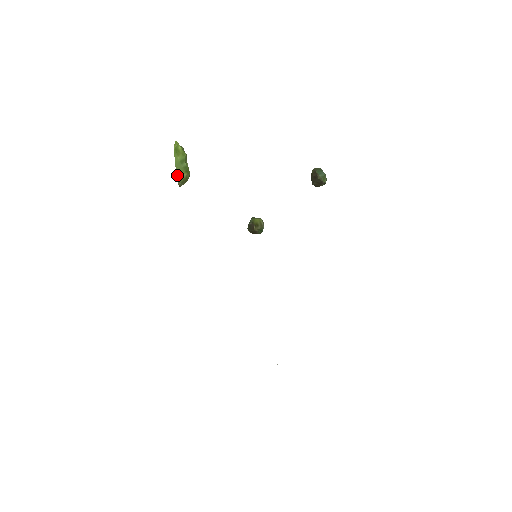
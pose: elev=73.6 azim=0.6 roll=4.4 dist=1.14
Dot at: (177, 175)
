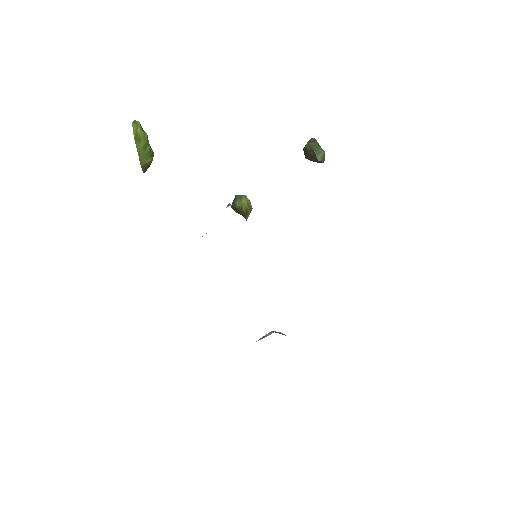
Dot at: (141, 164)
